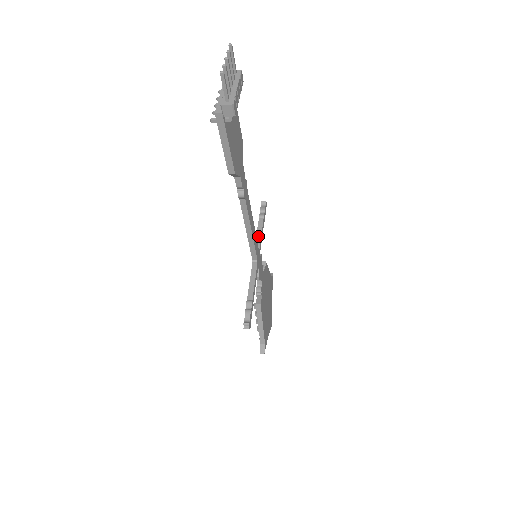
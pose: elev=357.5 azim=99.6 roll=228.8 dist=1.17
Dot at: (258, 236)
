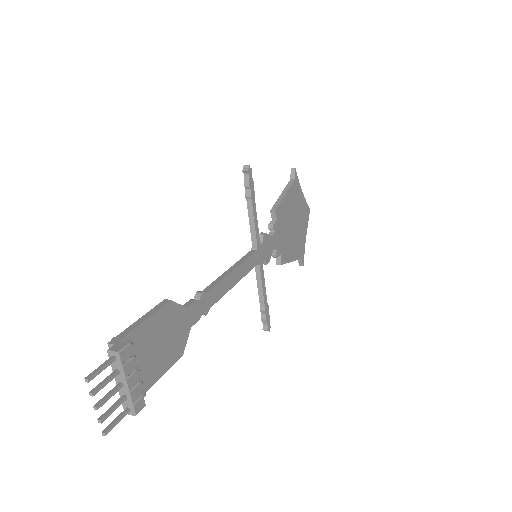
Dot at: (252, 228)
